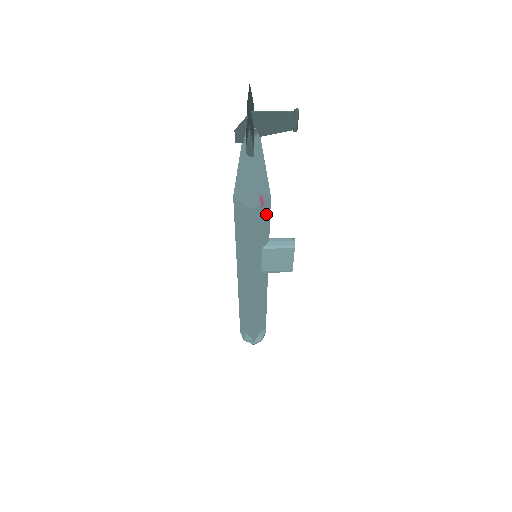
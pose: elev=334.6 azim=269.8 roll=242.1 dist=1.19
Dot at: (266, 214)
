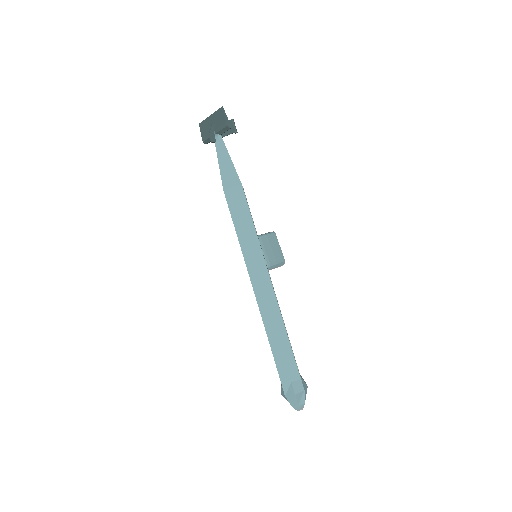
Dot at: occluded
